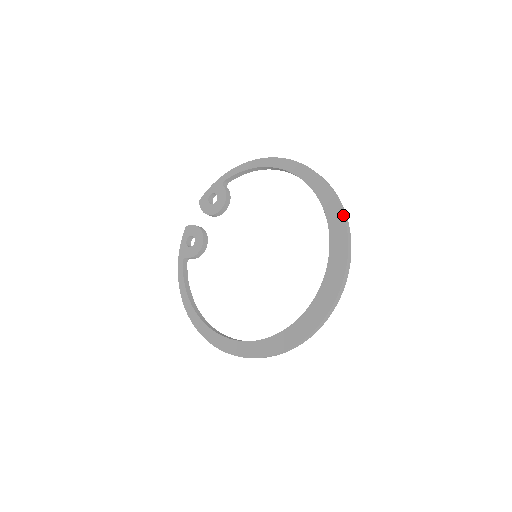
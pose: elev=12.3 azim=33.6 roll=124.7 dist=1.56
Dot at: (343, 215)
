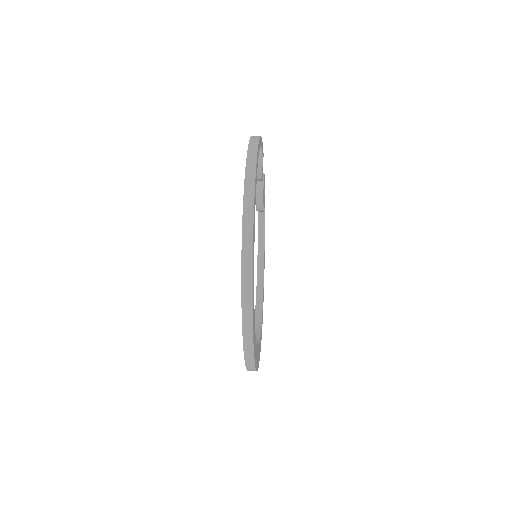
Dot at: (241, 293)
